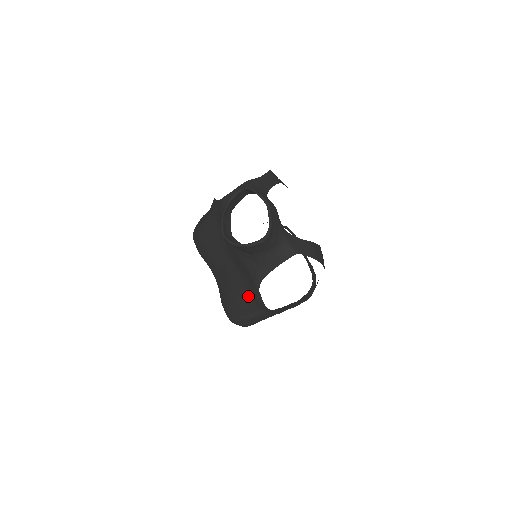
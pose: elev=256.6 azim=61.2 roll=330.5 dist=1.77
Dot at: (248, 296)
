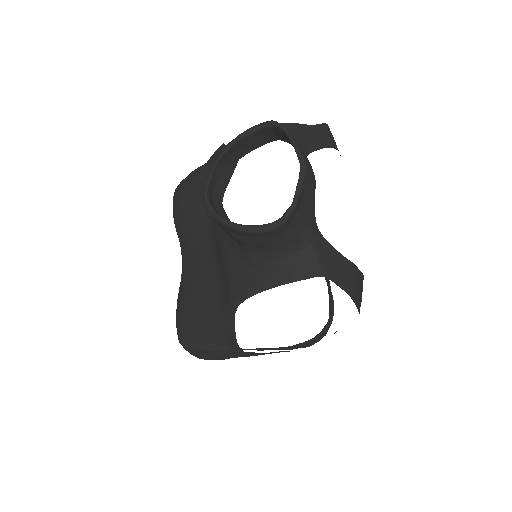
Dot at: (215, 315)
